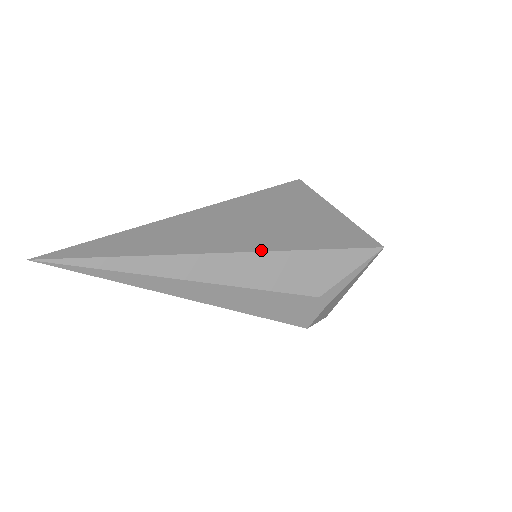
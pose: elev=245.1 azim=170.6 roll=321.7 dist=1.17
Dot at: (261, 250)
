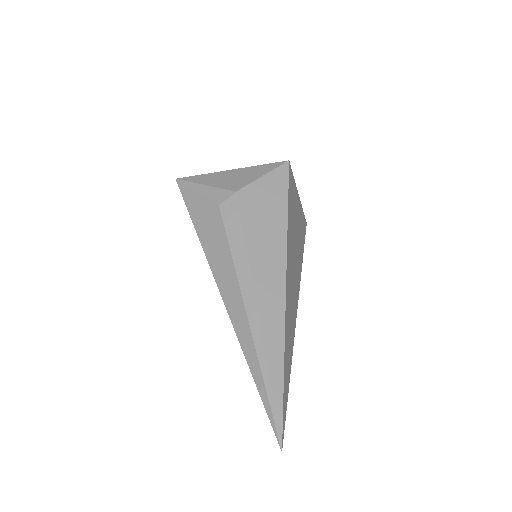
Dot at: occluded
